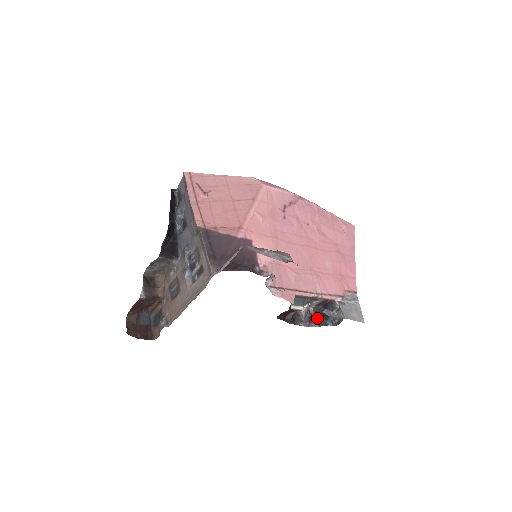
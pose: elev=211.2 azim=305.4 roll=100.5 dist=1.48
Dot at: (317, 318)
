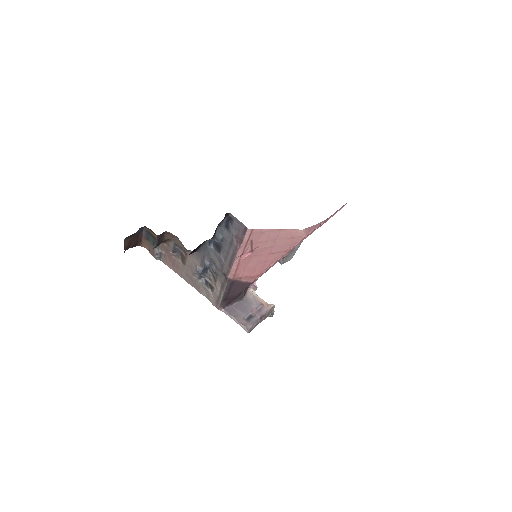
Dot at: occluded
